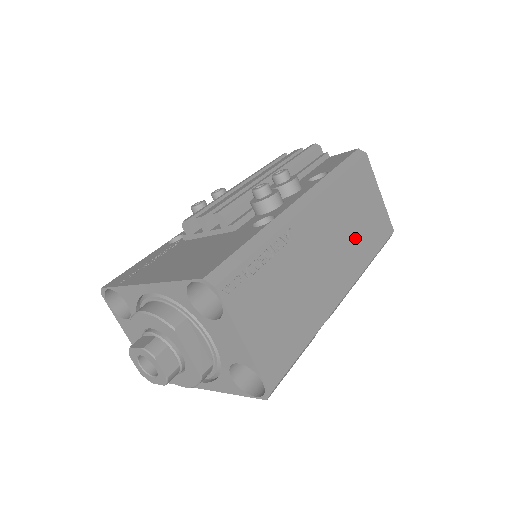
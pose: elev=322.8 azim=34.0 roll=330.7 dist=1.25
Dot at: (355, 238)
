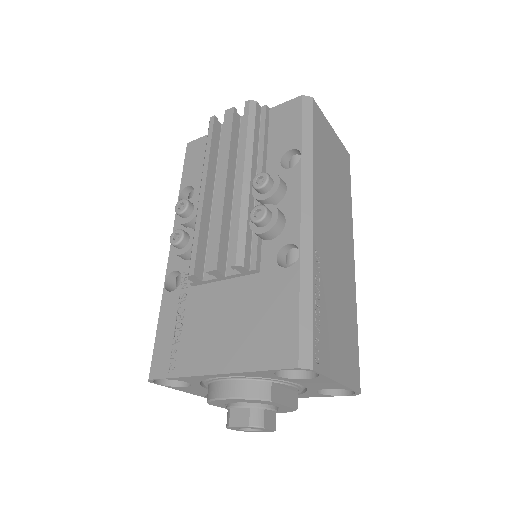
Dot at: (339, 198)
